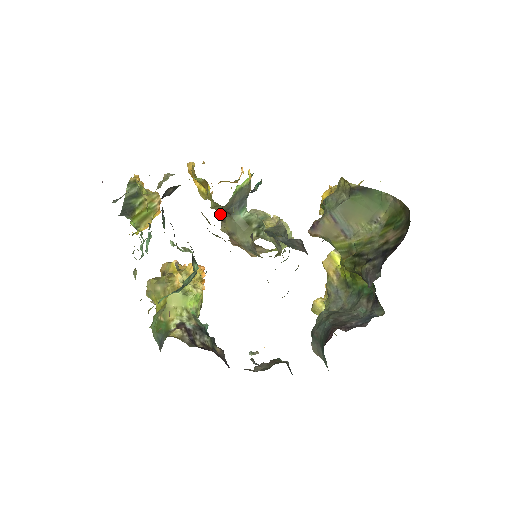
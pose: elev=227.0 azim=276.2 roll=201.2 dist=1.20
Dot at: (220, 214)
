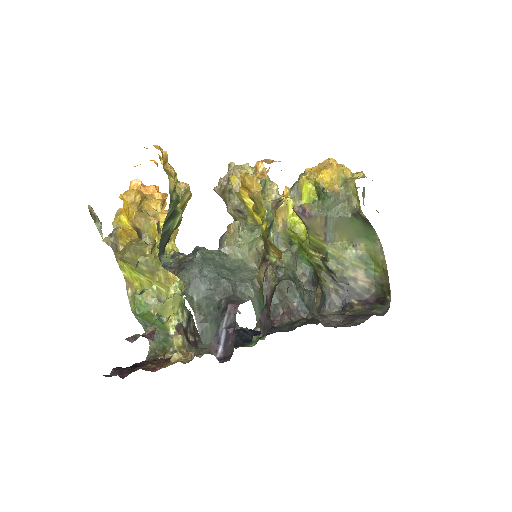
Dot at: occluded
